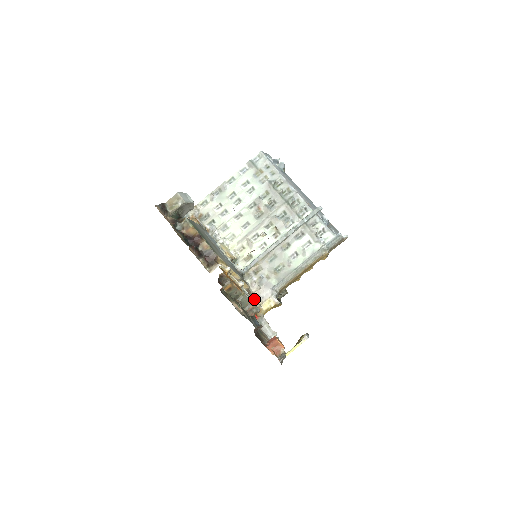
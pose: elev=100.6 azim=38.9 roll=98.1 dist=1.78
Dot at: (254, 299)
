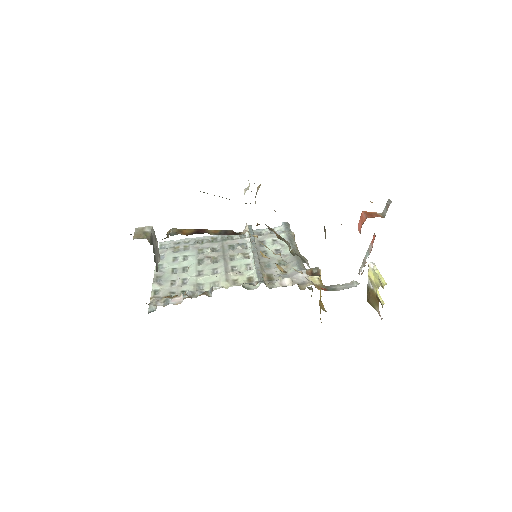
Dot at: (301, 273)
